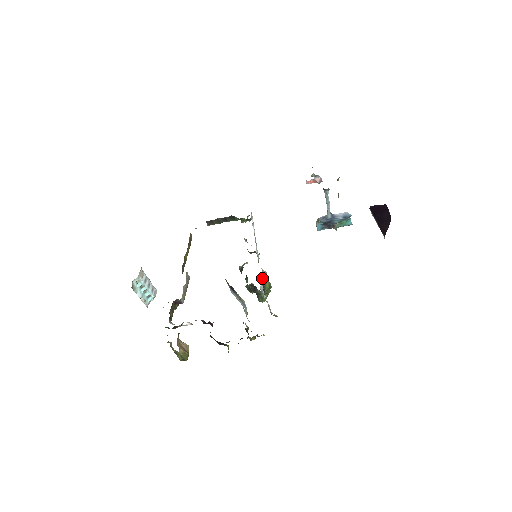
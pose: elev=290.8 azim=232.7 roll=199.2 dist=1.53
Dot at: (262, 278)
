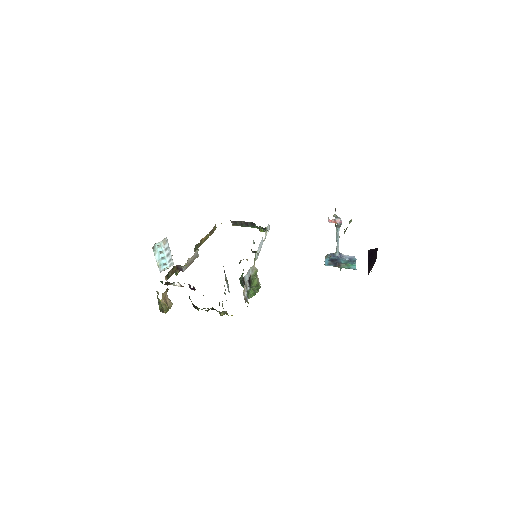
Dot at: (251, 271)
